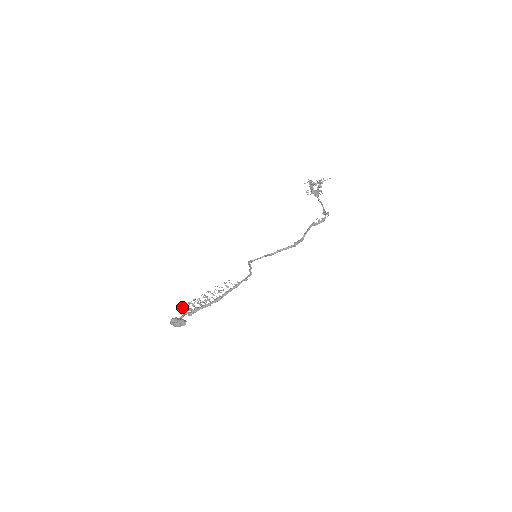
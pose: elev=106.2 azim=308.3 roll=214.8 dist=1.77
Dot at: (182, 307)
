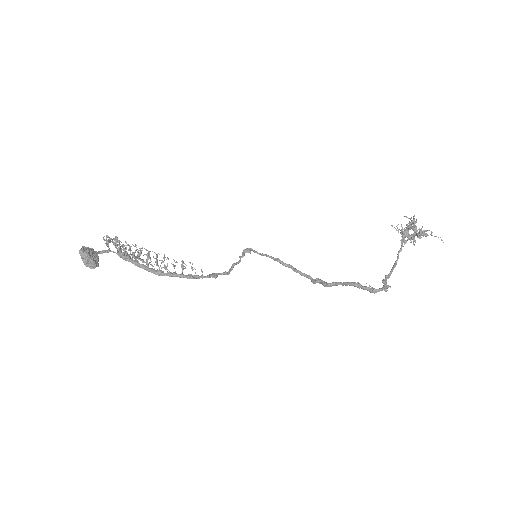
Dot at: occluded
